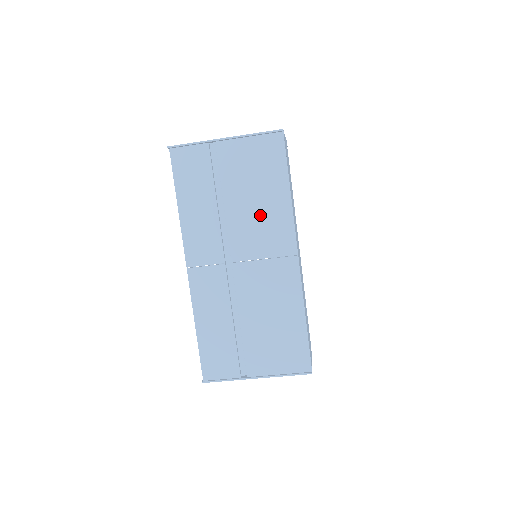
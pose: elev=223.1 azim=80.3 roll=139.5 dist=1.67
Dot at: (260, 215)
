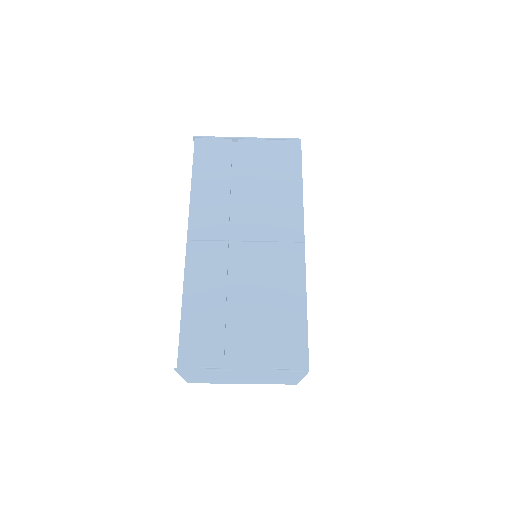
Dot at: (271, 202)
